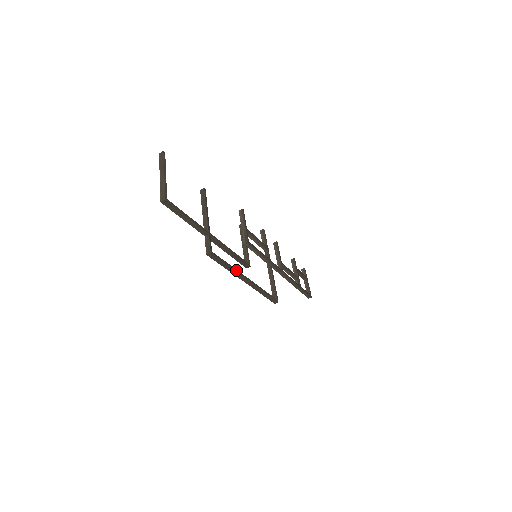
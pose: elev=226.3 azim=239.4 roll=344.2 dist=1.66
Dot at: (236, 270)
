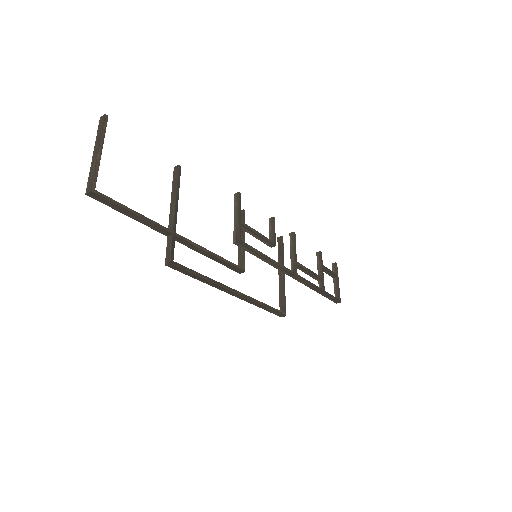
Dot at: (216, 282)
